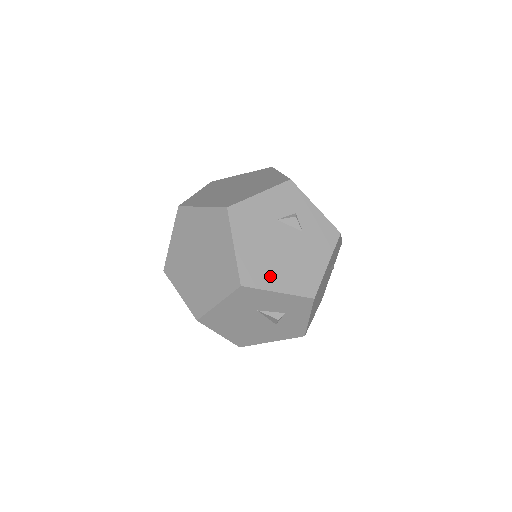
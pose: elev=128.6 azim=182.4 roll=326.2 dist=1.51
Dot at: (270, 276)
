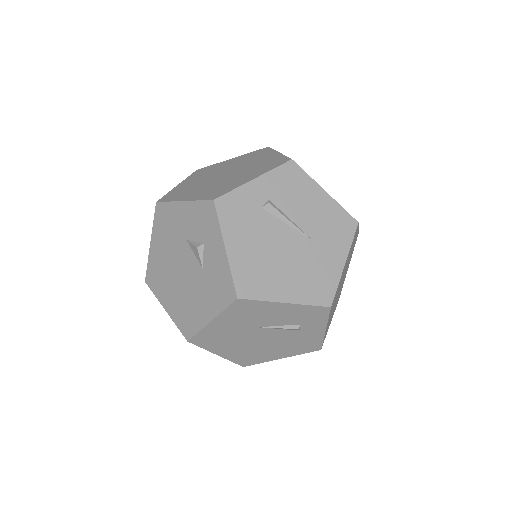
Dot at: (164, 290)
